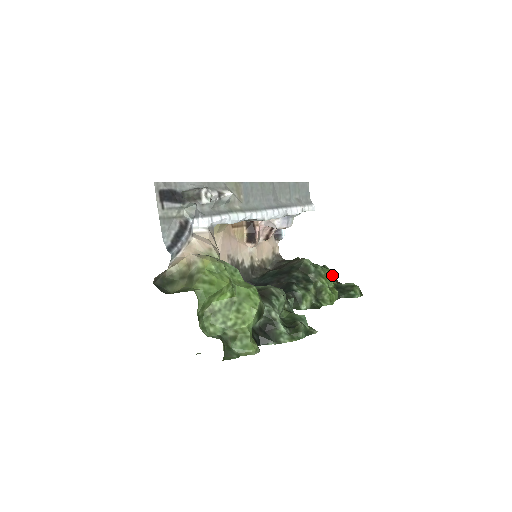
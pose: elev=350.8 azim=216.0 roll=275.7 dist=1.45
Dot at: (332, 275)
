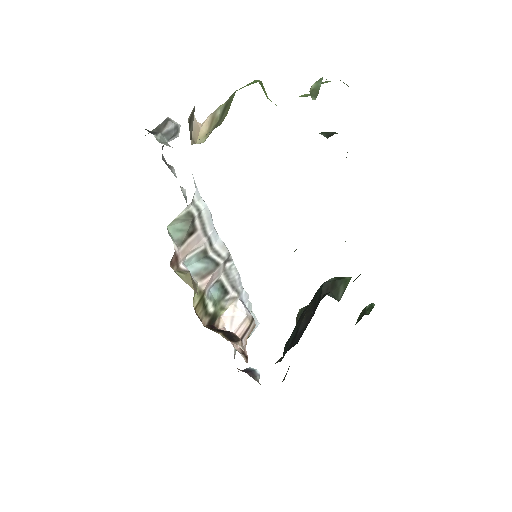
Dot at: occluded
